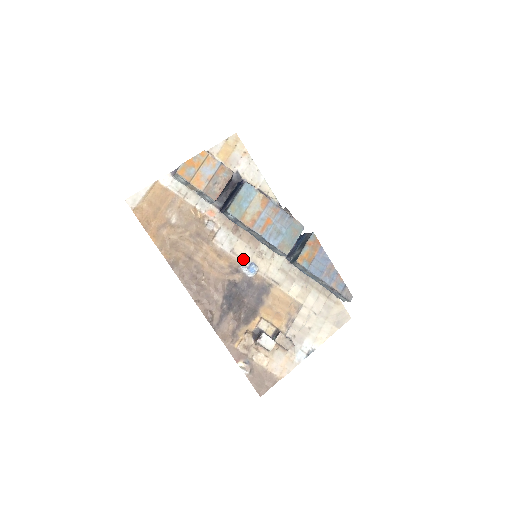
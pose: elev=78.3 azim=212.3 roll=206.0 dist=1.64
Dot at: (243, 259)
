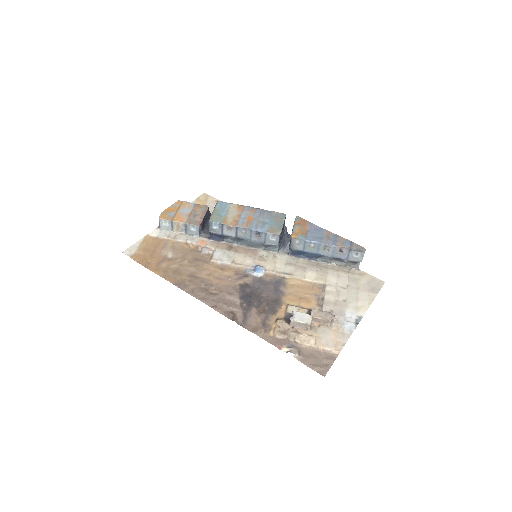
Dot at: (246, 265)
